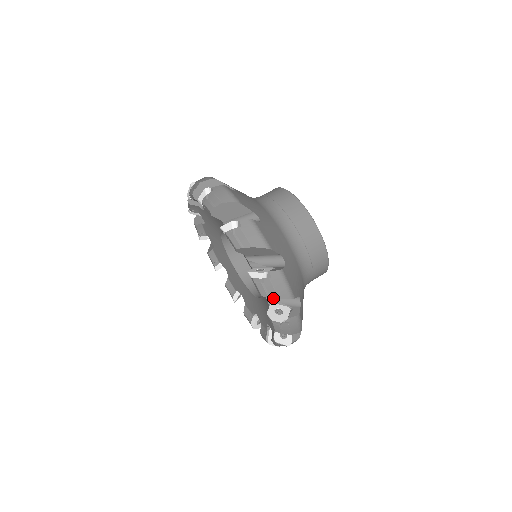
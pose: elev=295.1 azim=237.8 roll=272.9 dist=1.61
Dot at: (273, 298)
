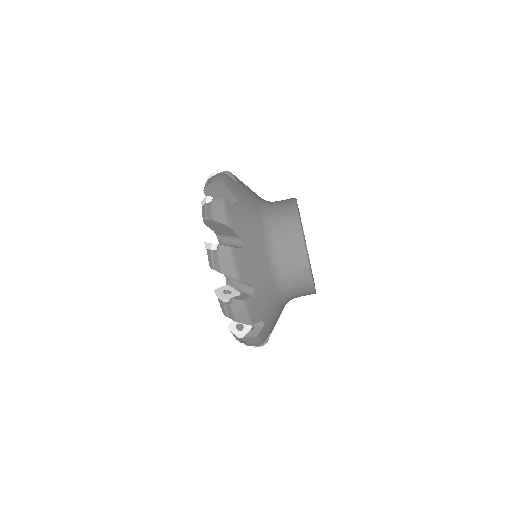
Dot at: occluded
